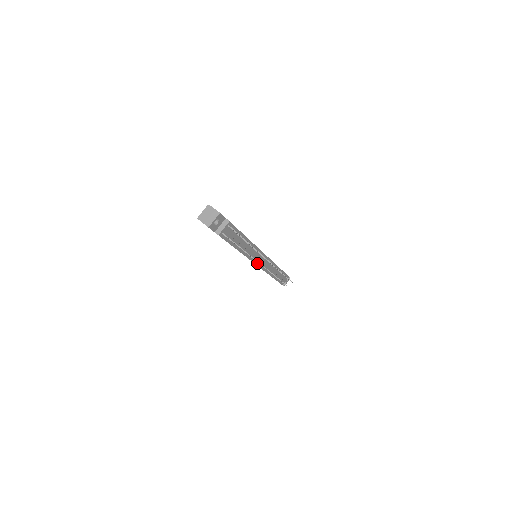
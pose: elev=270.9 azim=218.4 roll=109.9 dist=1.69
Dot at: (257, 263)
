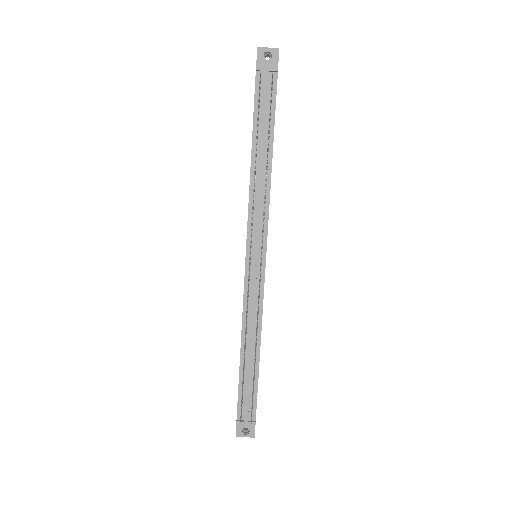
Dot at: (249, 247)
